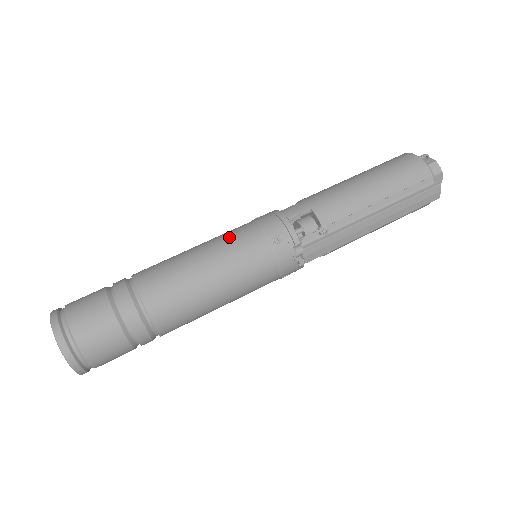
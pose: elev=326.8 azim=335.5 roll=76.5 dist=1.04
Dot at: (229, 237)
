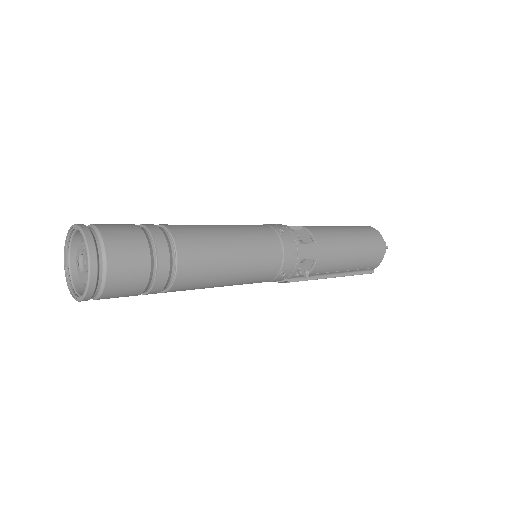
Dot at: (261, 253)
